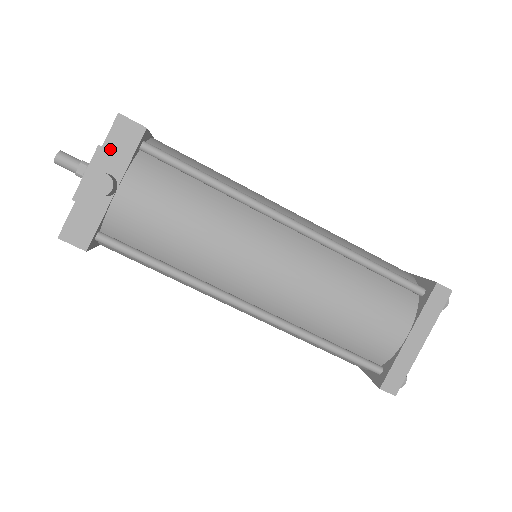
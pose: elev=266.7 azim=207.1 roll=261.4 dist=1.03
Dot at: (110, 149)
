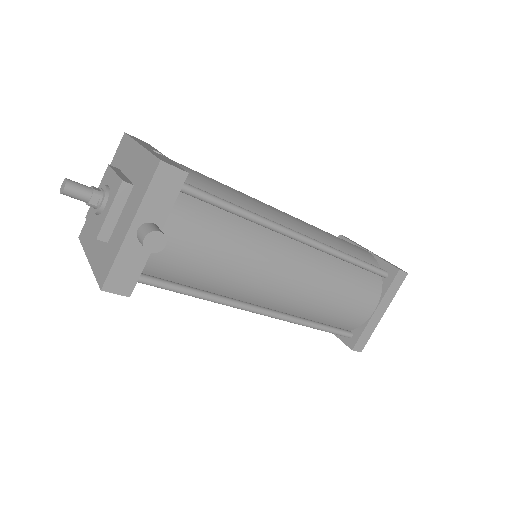
Dot at: (152, 198)
